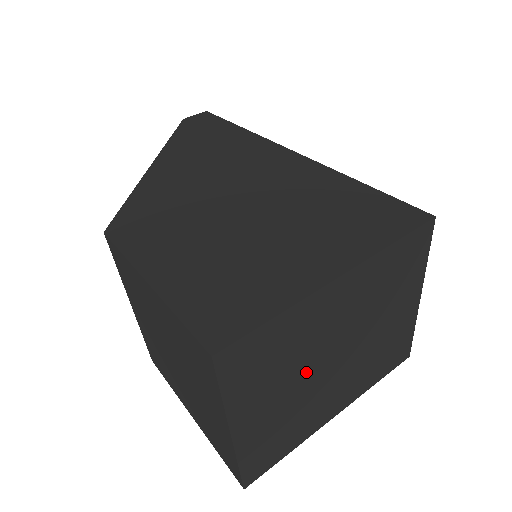
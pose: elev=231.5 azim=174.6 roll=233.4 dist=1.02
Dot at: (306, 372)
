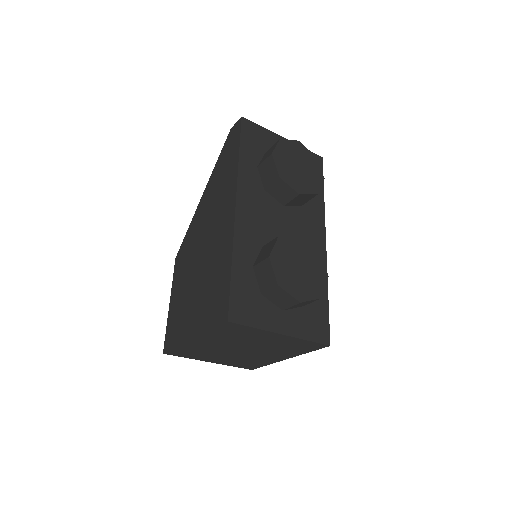
Dot at: (226, 353)
